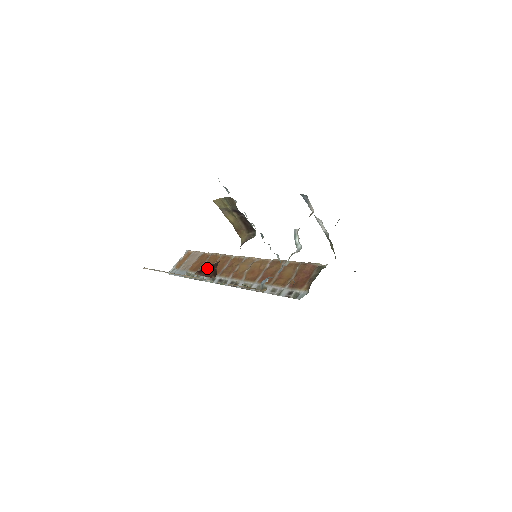
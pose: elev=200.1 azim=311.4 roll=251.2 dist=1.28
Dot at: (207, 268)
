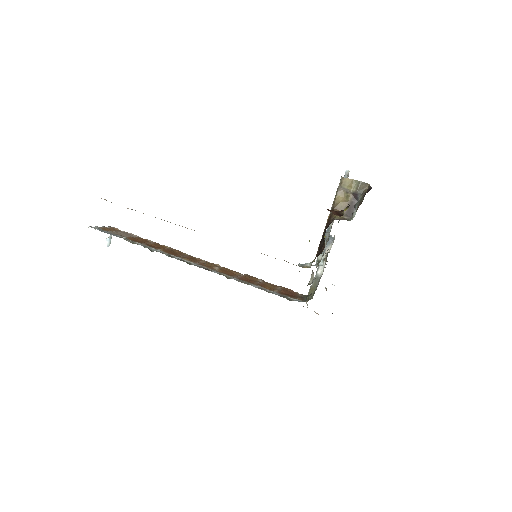
Dot at: occluded
